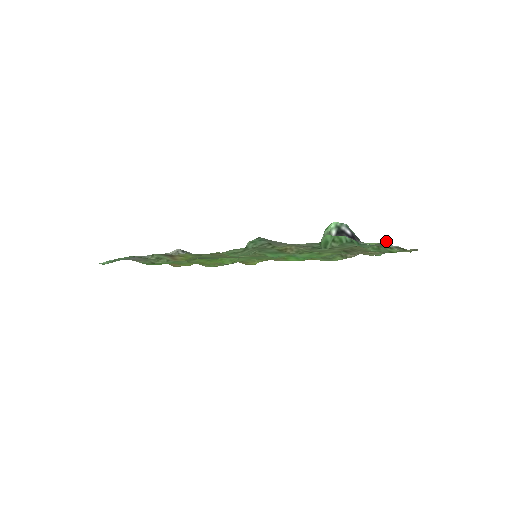
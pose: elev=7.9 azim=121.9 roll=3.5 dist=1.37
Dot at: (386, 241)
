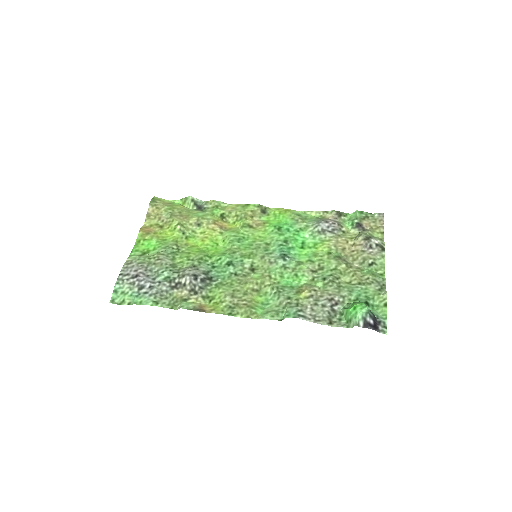
Dot at: occluded
